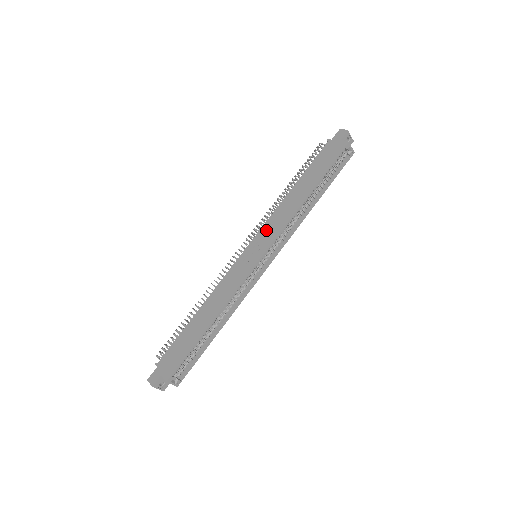
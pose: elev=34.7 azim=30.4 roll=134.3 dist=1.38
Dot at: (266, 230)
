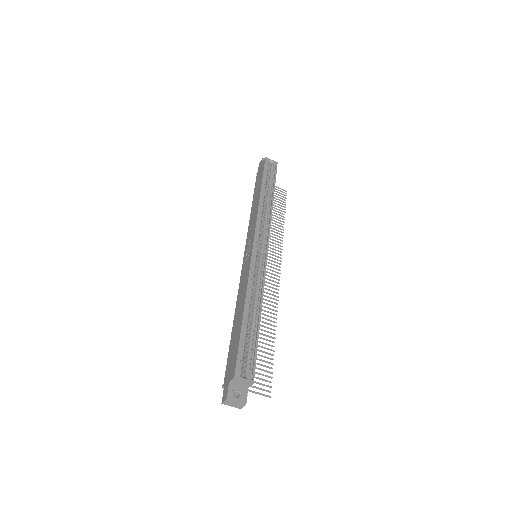
Dot at: (249, 235)
